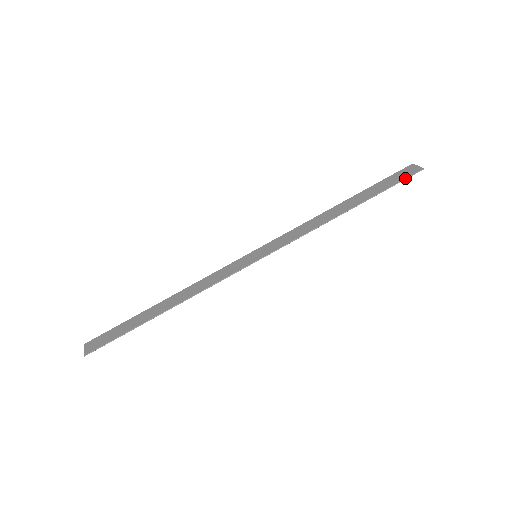
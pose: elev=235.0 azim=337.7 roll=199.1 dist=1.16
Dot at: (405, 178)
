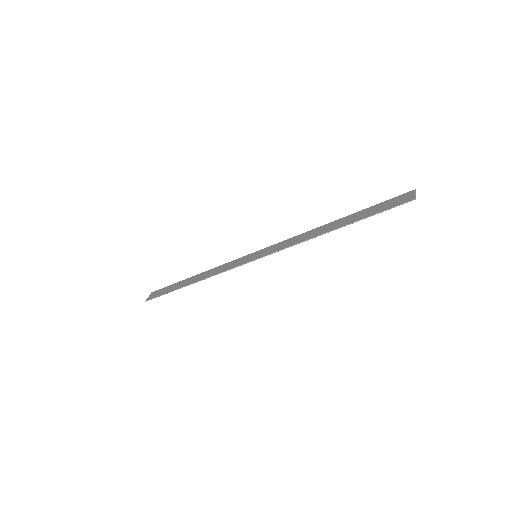
Dot at: (392, 207)
